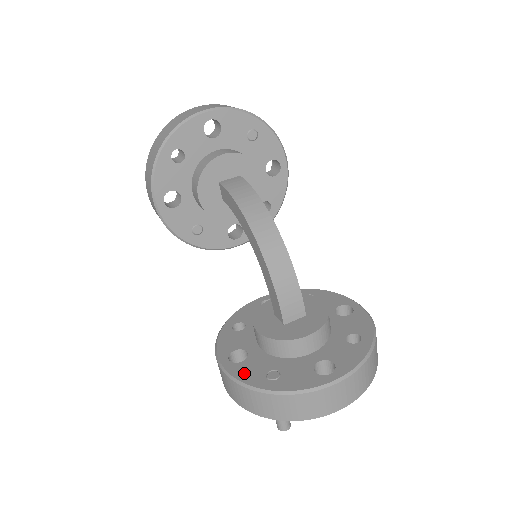
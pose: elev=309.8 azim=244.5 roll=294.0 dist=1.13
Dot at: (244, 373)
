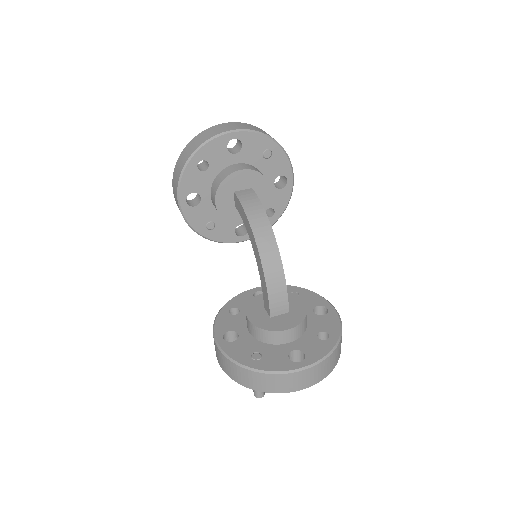
Dot at: (234, 351)
